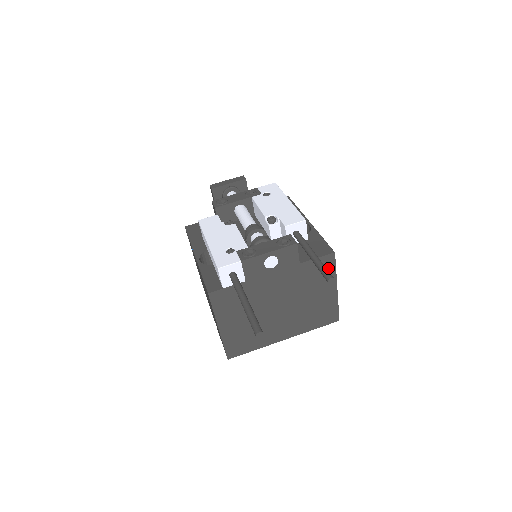
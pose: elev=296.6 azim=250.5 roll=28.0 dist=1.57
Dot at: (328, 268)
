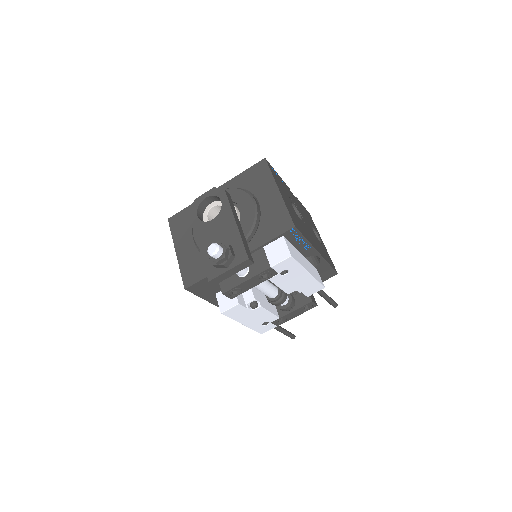
Dot at: occluded
